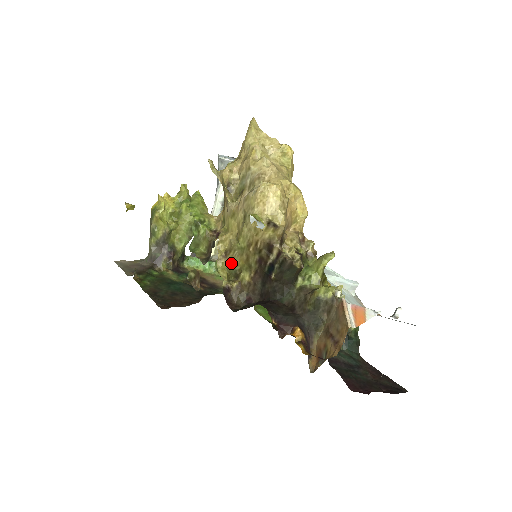
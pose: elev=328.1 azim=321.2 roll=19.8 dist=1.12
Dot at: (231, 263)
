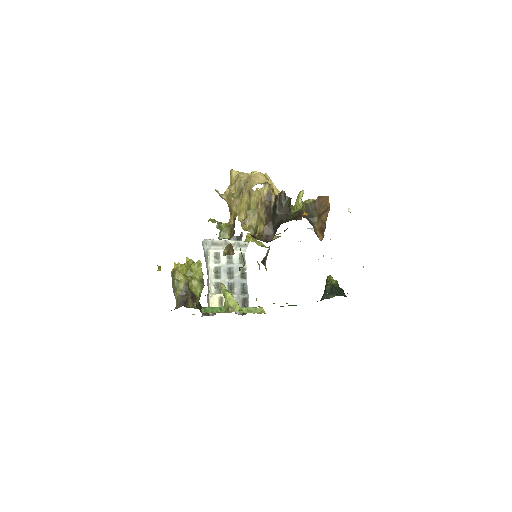
Dot at: (249, 226)
